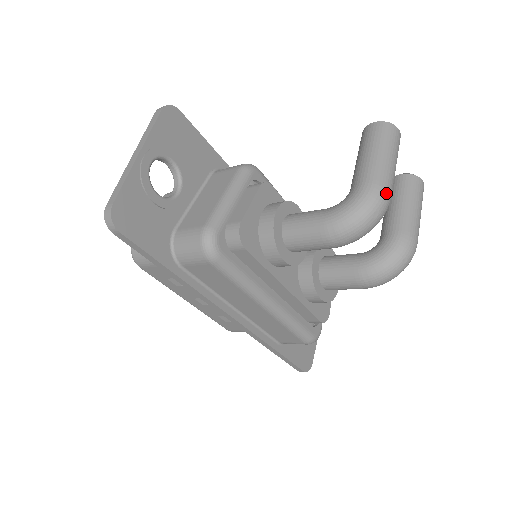
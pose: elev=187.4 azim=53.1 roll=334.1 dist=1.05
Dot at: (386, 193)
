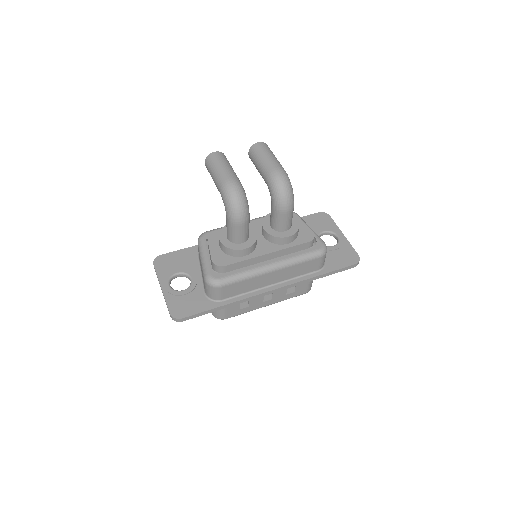
Dot at: (229, 183)
